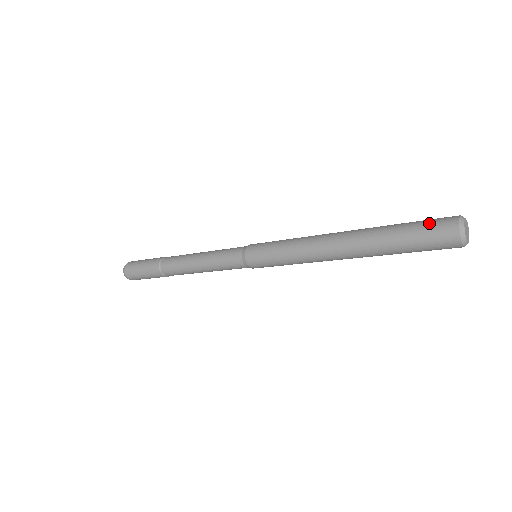
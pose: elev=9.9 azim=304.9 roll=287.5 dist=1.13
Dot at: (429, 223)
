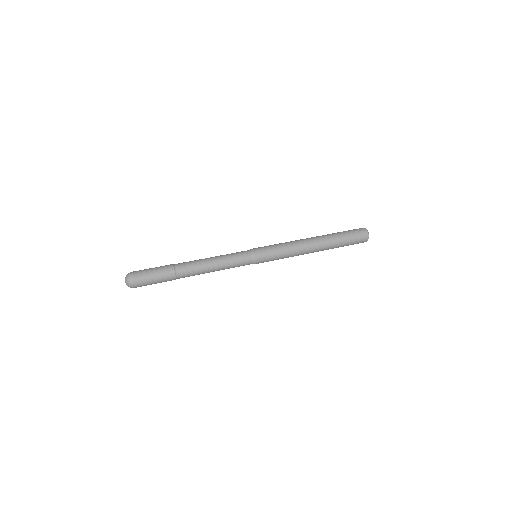
Dot at: (357, 241)
